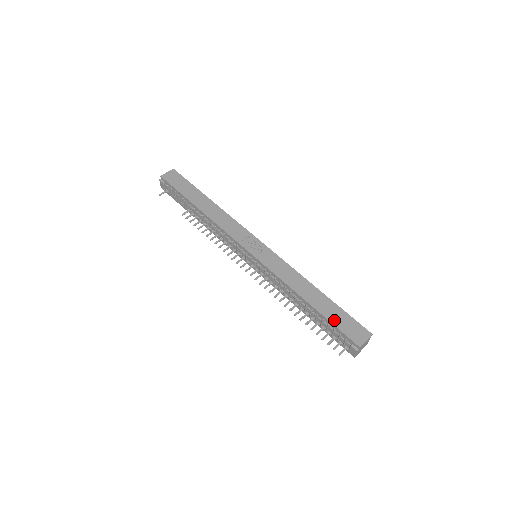
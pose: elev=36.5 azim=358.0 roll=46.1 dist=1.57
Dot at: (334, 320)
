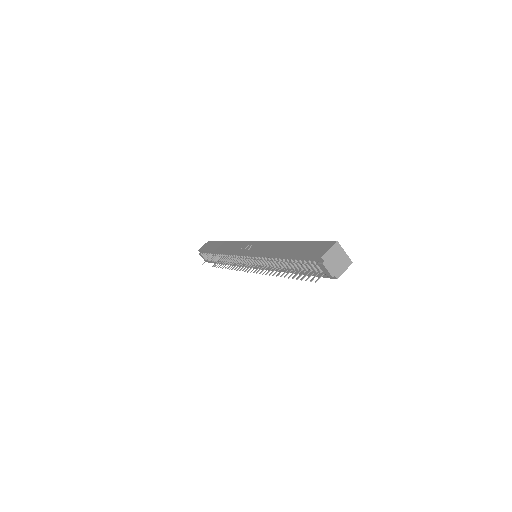
Dot at: (301, 253)
